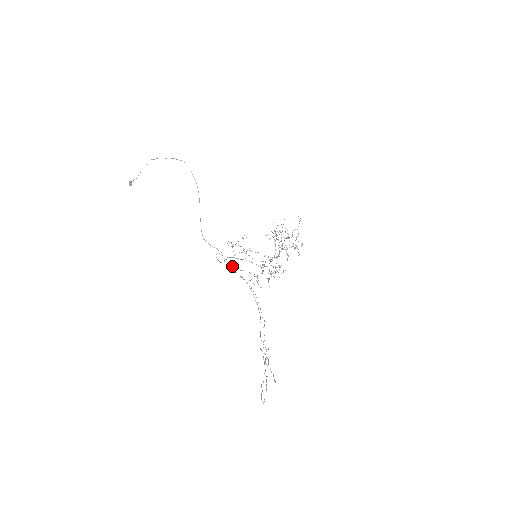
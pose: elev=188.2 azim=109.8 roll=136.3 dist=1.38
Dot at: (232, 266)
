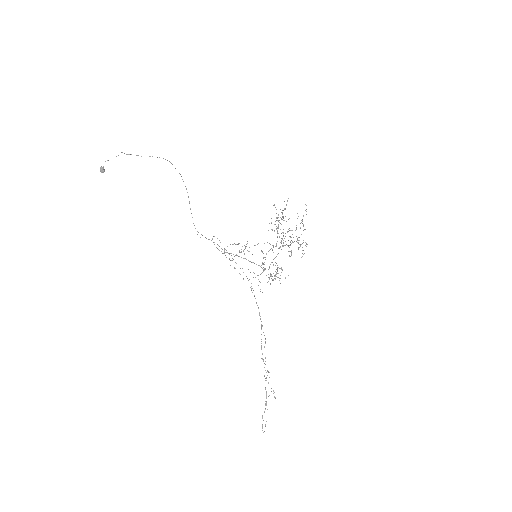
Dot at: occluded
